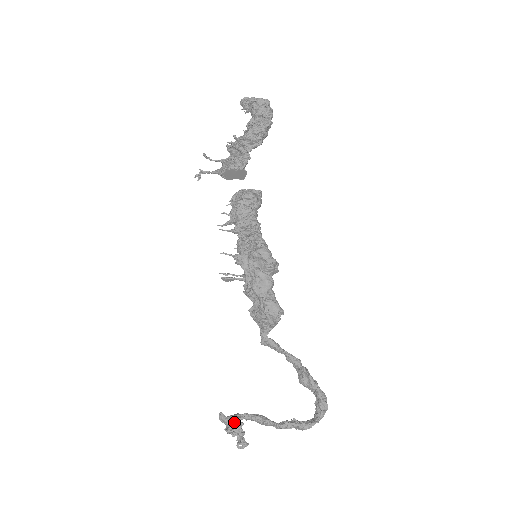
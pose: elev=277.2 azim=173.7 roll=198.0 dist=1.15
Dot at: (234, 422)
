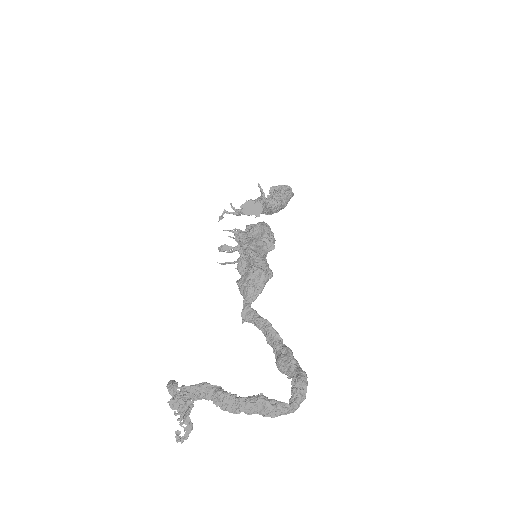
Dot at: (183, 392)
